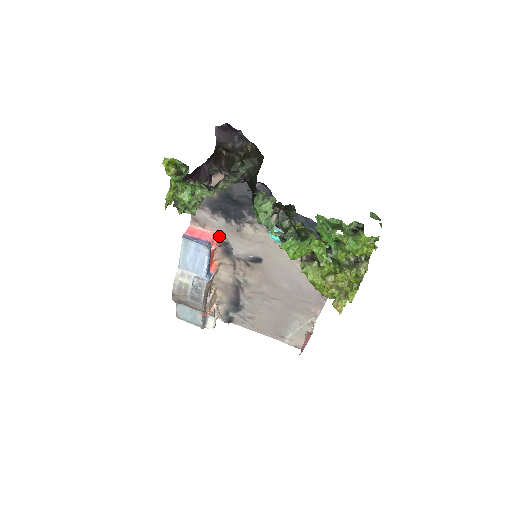
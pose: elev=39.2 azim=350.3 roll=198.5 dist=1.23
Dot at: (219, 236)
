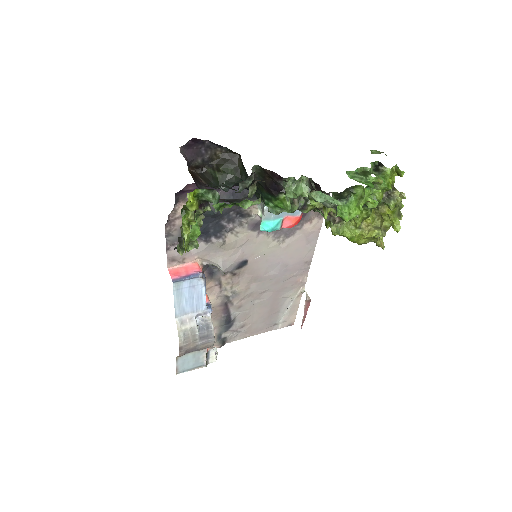
Dot at: (200, 262)
